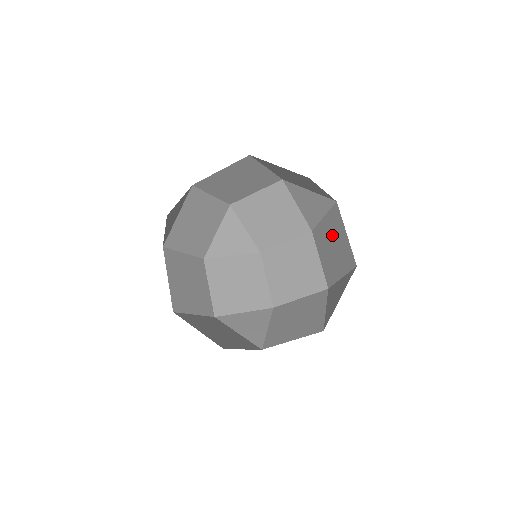
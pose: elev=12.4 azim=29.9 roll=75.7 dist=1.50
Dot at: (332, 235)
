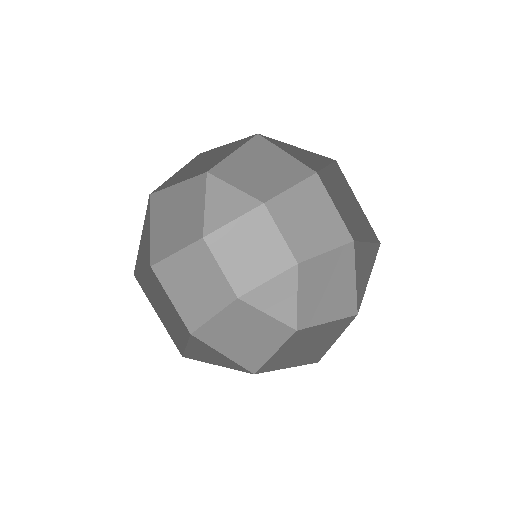
Dot at: (342, 193)
